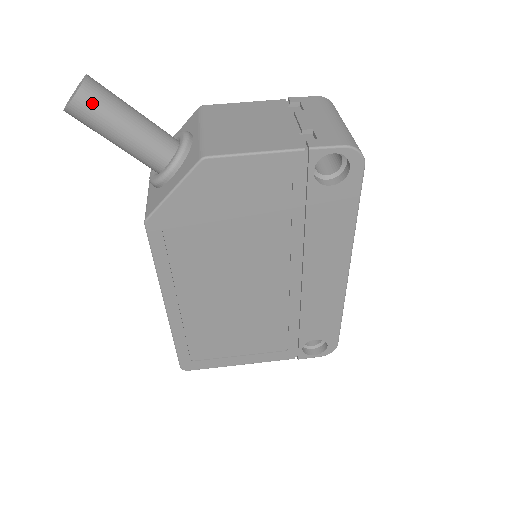
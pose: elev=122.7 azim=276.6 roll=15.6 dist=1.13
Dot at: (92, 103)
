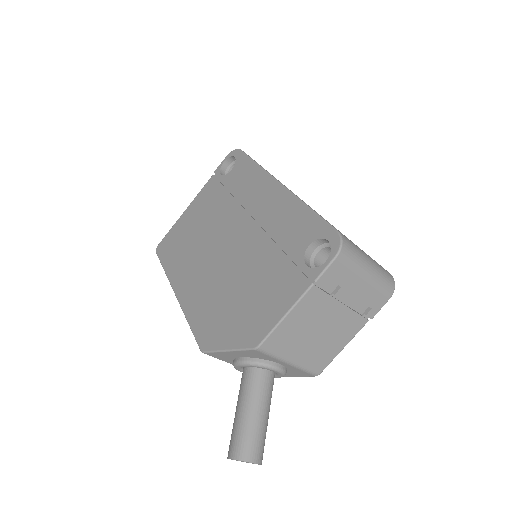
Dot at: occluded
